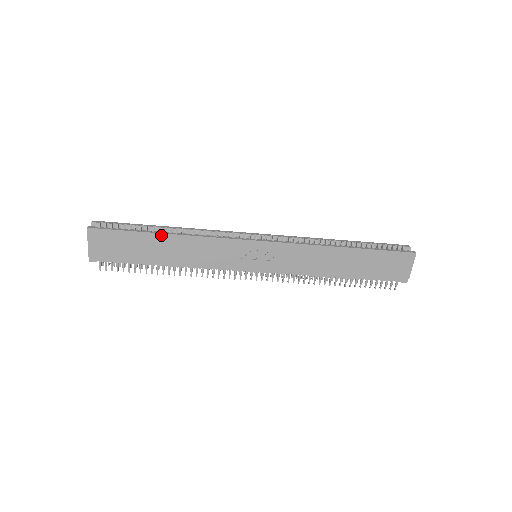
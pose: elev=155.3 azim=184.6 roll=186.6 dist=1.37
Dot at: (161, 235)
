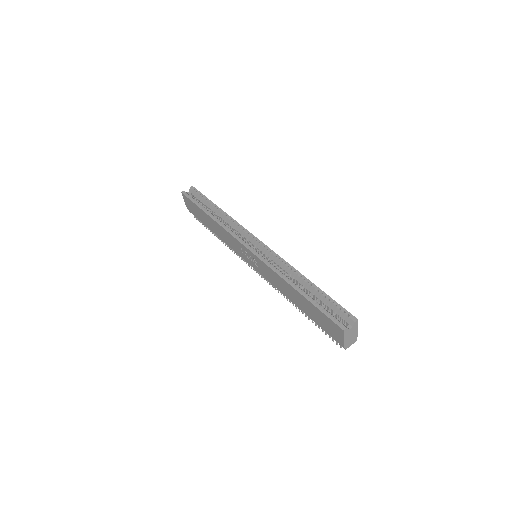
Dot at: (206, 214)
